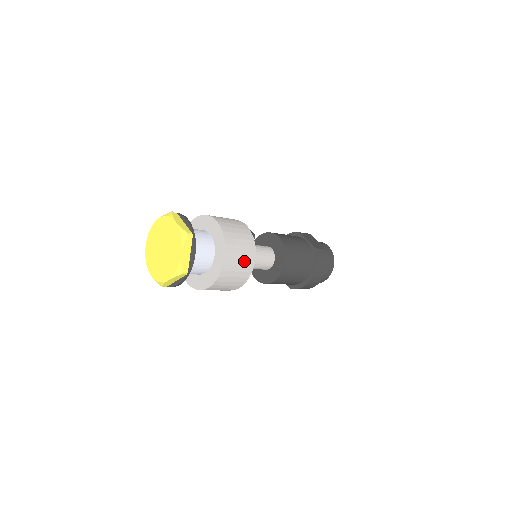
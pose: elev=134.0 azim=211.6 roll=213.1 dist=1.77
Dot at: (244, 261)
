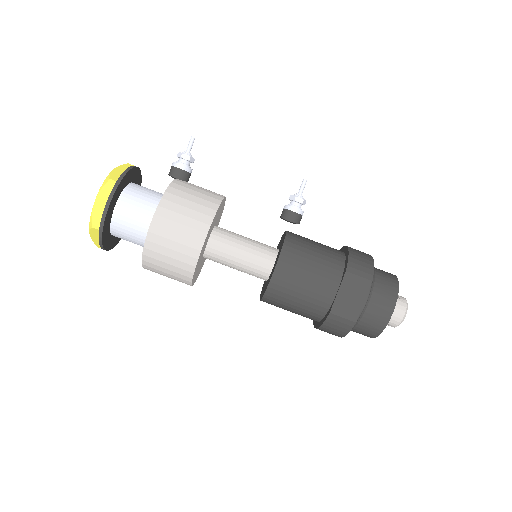
Dot at: (174, 276)
